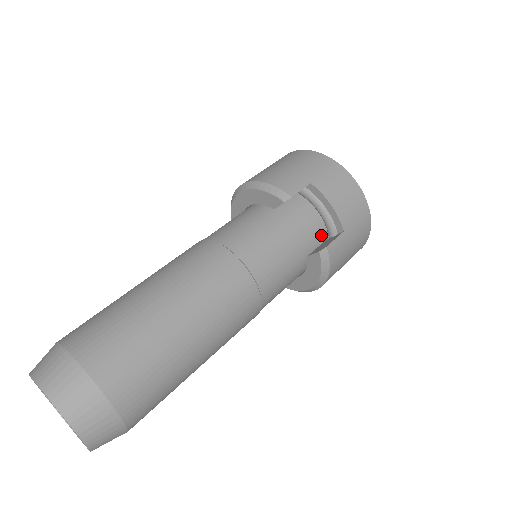
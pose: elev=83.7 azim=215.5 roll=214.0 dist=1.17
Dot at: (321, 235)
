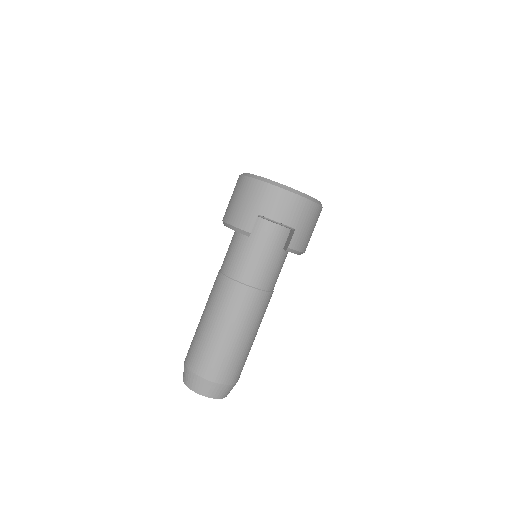
Dot at: (285, 230)
